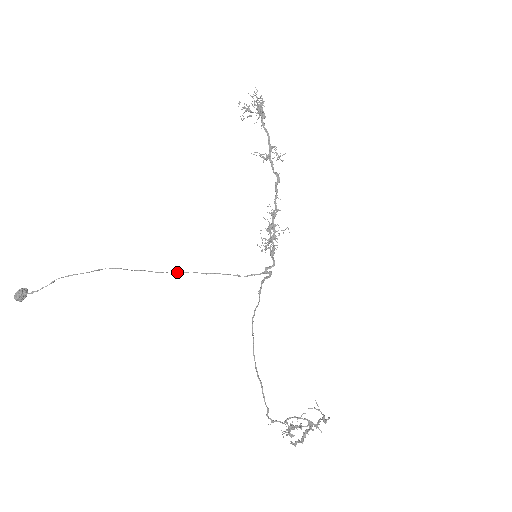
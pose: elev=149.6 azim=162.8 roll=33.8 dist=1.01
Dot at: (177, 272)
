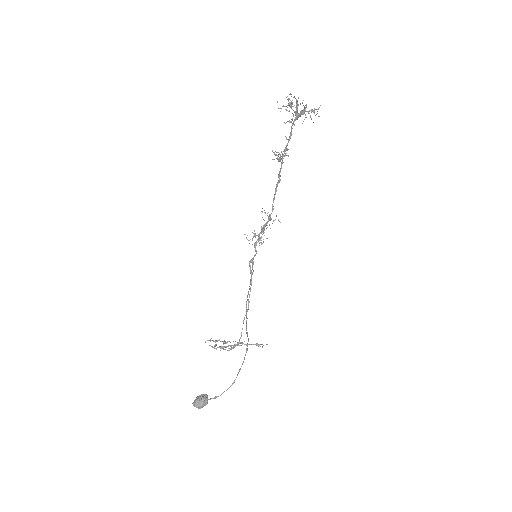
Dot at: occluded
